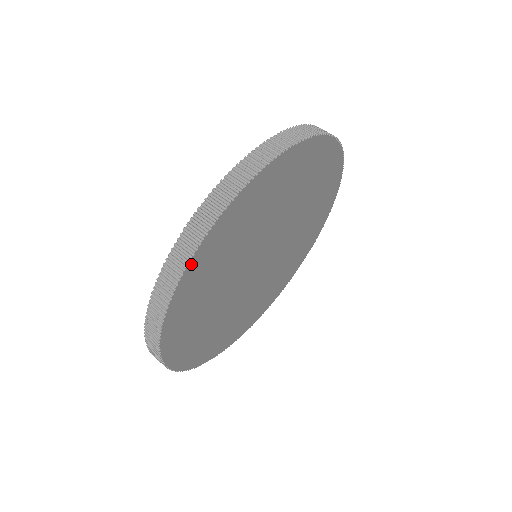
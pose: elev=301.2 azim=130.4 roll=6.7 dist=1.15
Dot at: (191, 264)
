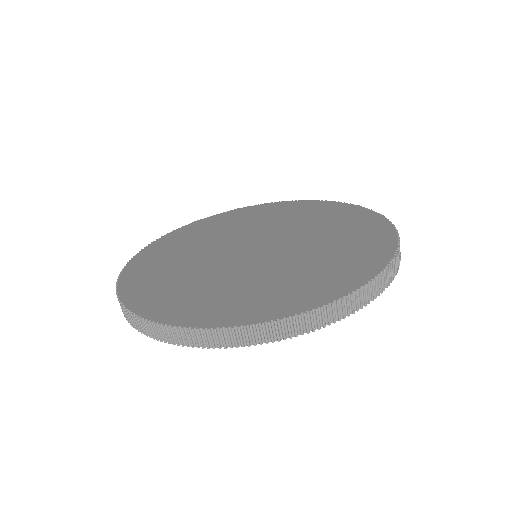
Dot at: occluded
